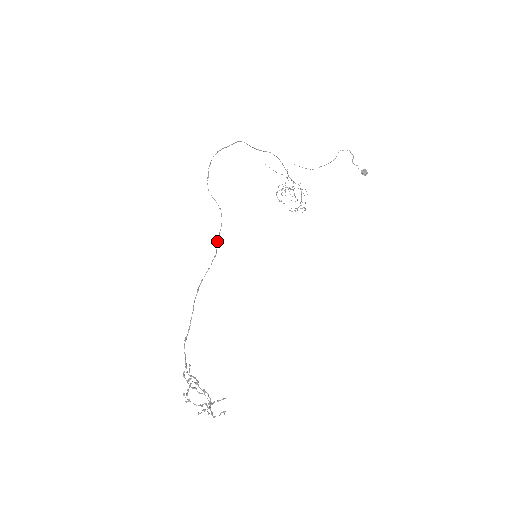
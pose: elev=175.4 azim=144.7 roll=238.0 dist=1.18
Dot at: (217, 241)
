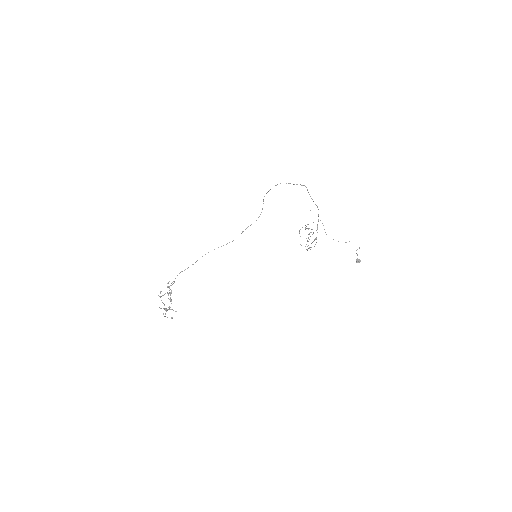
Dot at: (242, 231)
